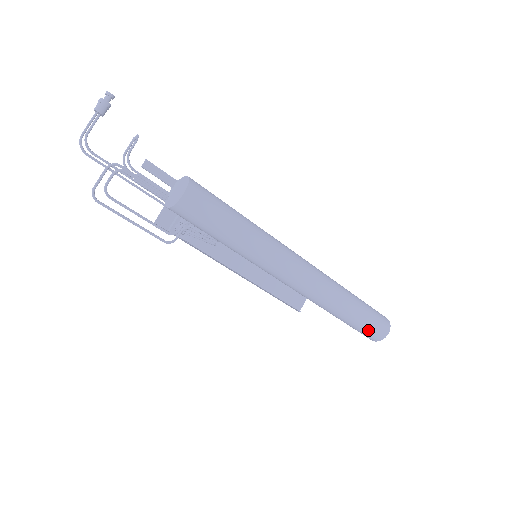
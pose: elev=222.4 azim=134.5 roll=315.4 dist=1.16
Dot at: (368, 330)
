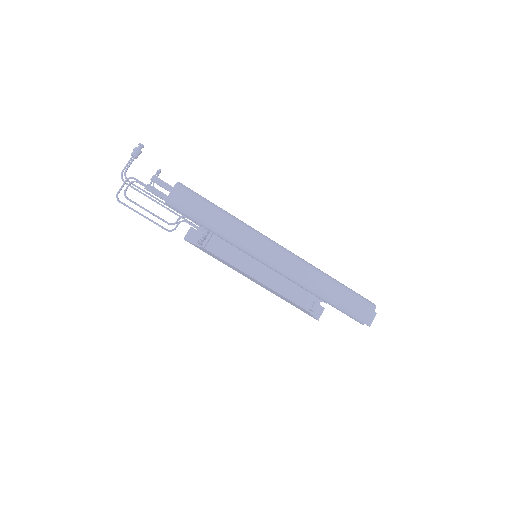
Dot at: (351, 310)
